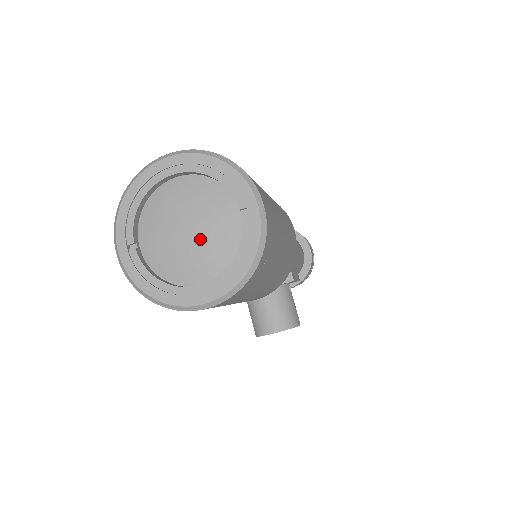
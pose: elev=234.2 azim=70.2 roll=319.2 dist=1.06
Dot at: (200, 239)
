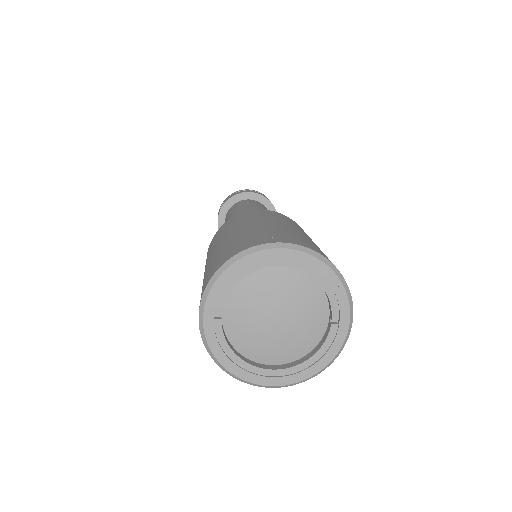
Dot at: (286, 330)
